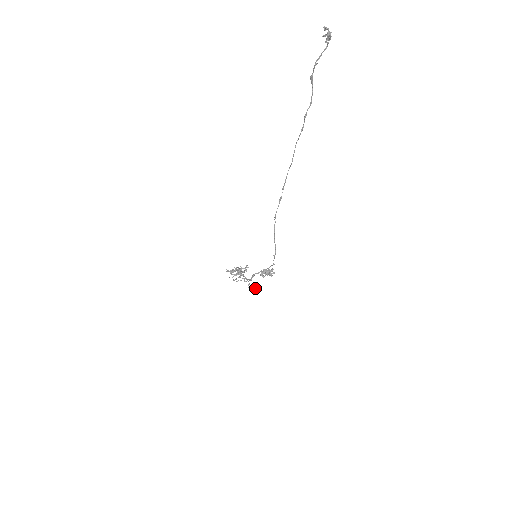
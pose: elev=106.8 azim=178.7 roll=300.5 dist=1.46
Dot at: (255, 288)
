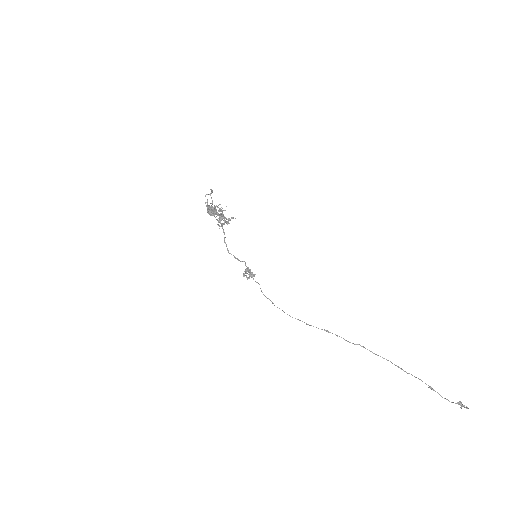
Dot at: occluded
